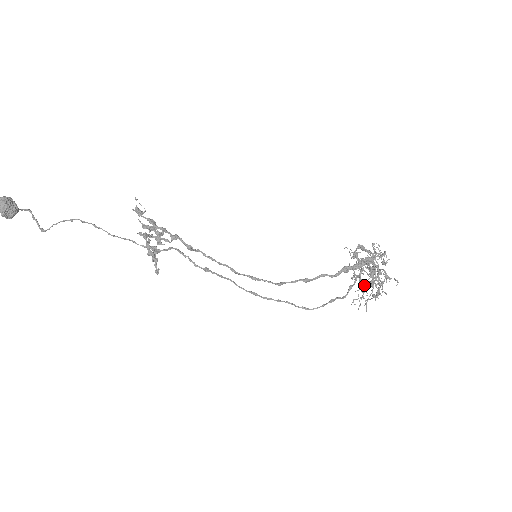
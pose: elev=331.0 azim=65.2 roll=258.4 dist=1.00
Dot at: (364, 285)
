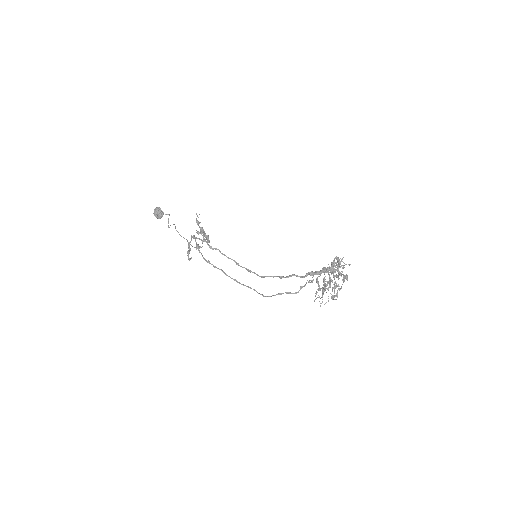
Dot at: (341, 287)
